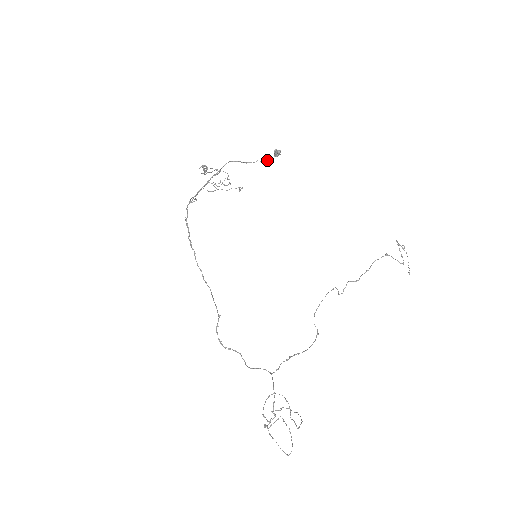
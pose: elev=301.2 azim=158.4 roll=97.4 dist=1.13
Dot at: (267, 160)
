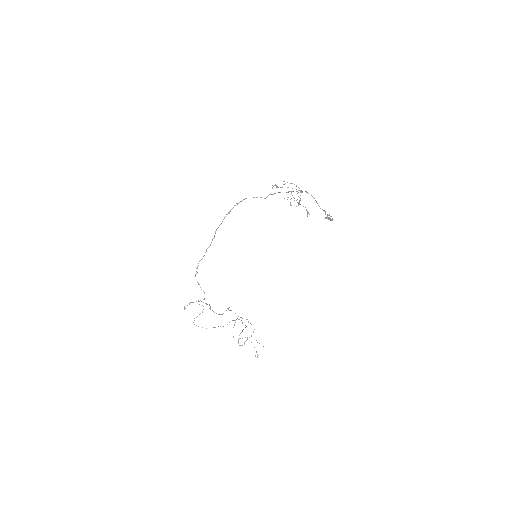
Dot at: occluded
